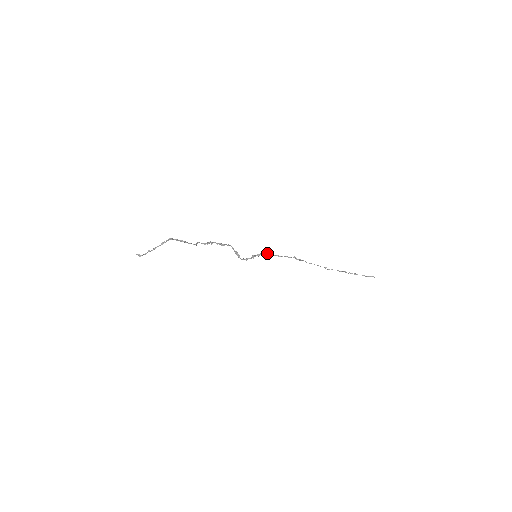
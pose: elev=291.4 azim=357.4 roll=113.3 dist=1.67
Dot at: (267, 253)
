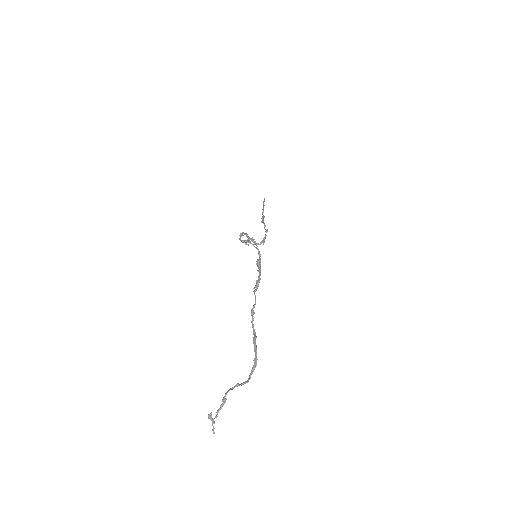
Dot at: (263, 241)
